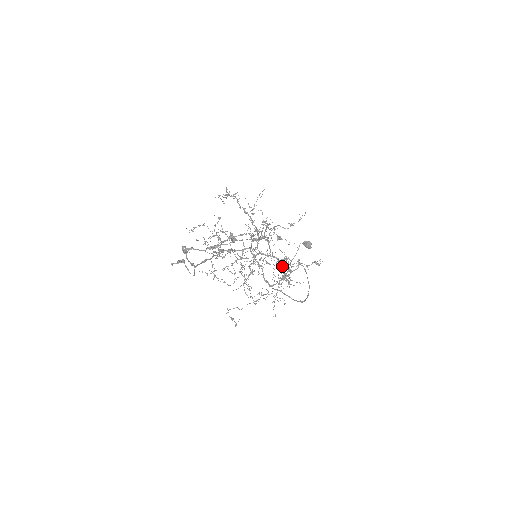
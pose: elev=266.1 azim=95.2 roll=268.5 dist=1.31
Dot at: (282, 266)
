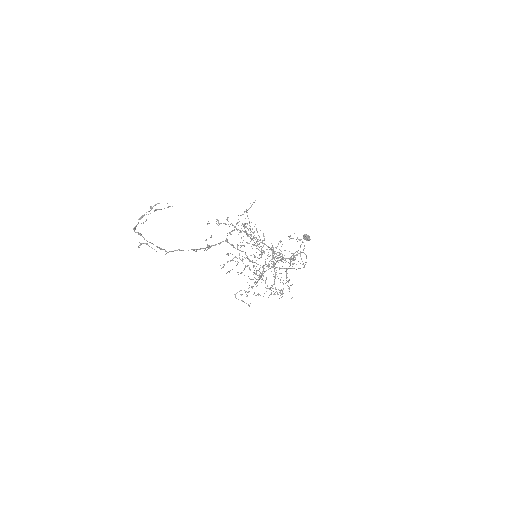
Dot at: occluded
